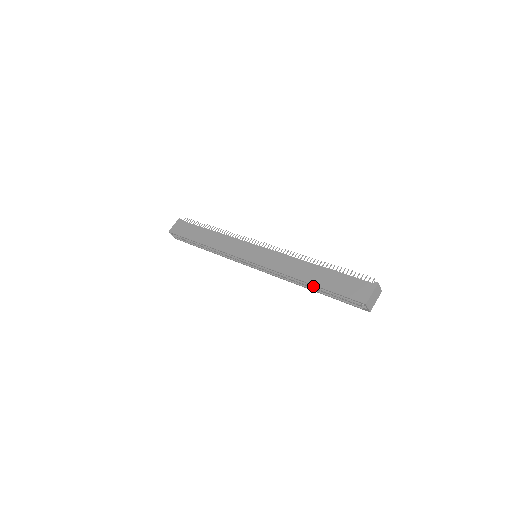
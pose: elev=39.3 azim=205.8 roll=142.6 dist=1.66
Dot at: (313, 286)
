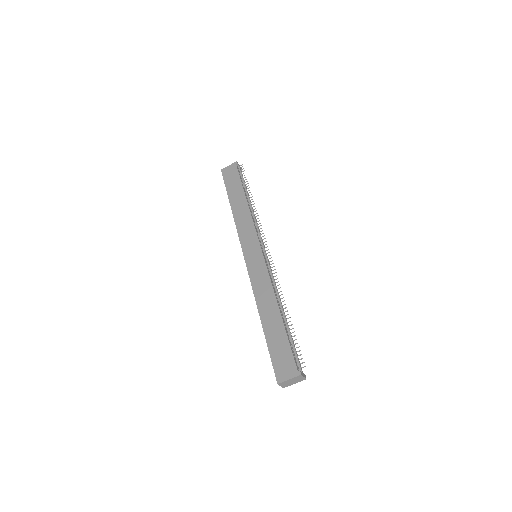
Dot at: occluded
